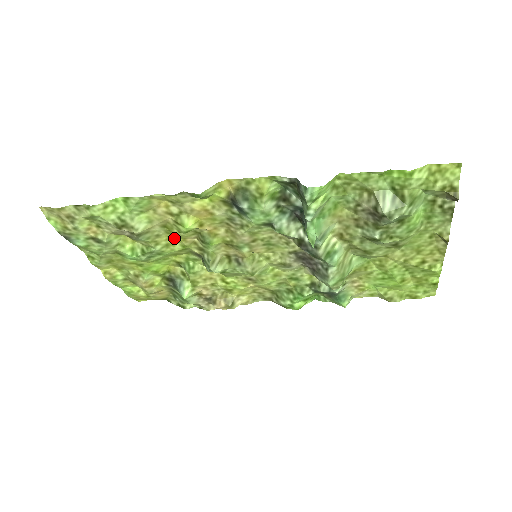
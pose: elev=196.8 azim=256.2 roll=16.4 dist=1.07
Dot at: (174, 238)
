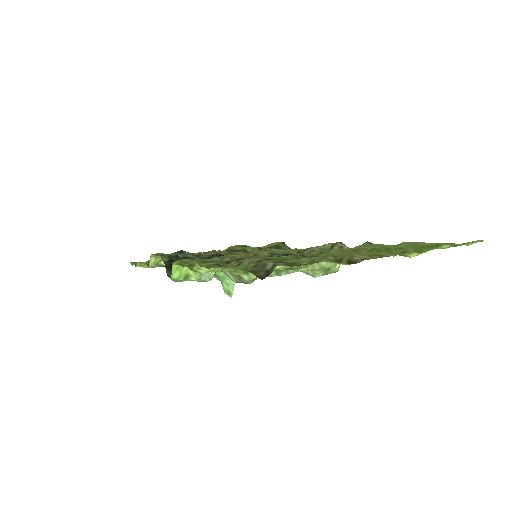
Dot at: occluded
